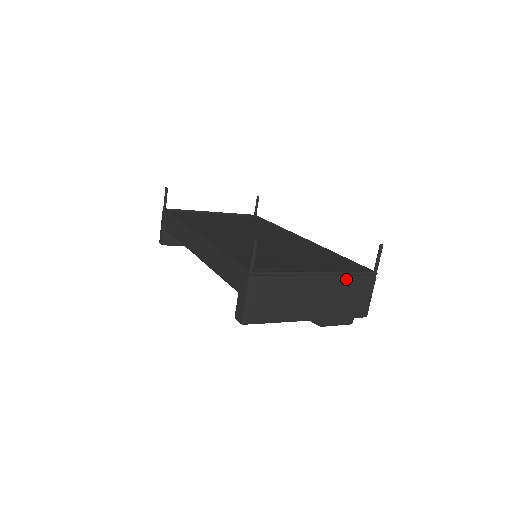
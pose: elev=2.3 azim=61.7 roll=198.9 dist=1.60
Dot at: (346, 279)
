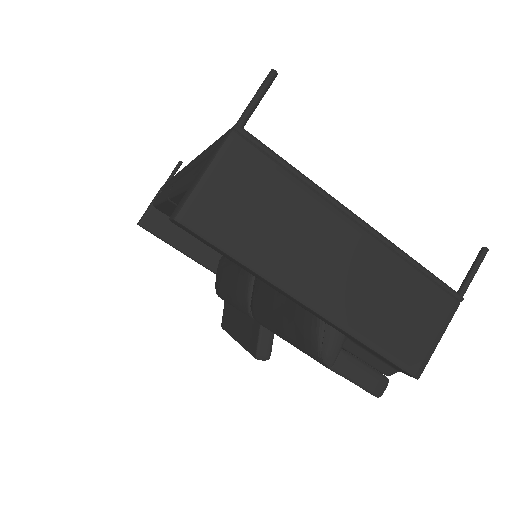
Dot at: (406, 268)
